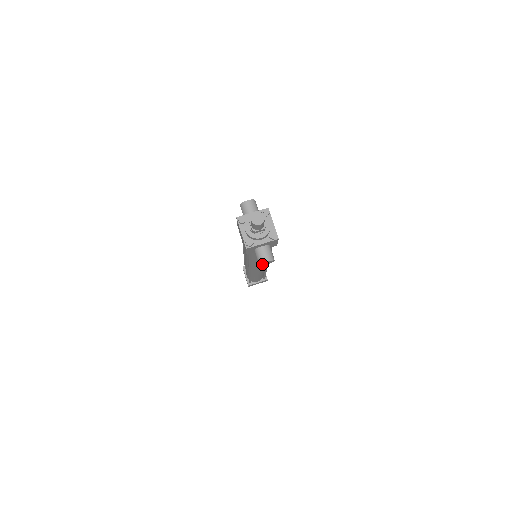
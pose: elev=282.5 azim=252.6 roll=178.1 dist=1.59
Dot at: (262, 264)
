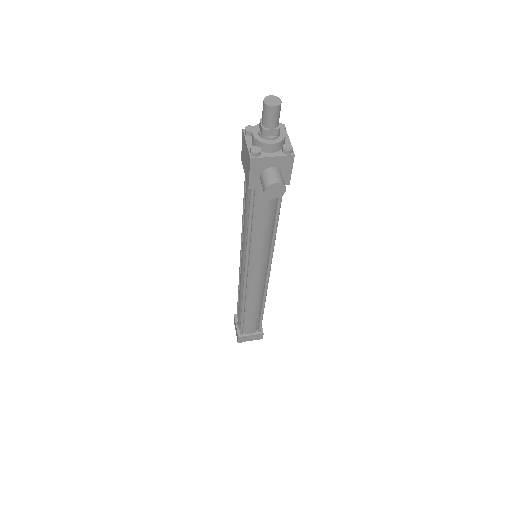
Dot at: (268, 190)
